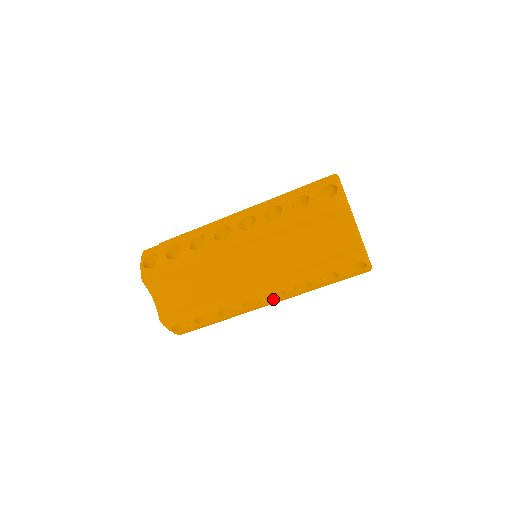
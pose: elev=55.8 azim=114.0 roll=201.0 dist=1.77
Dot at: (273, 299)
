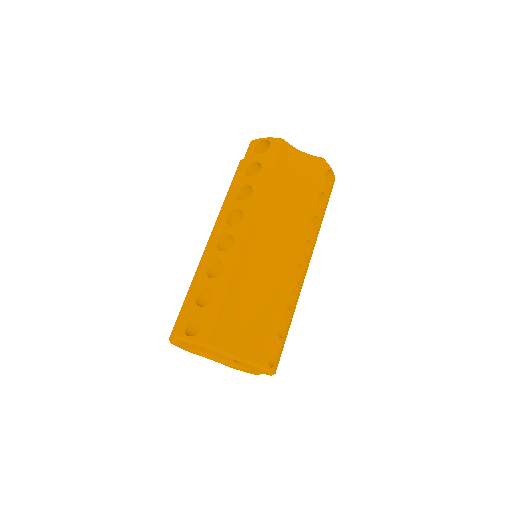
Dot at: (307, 257)
